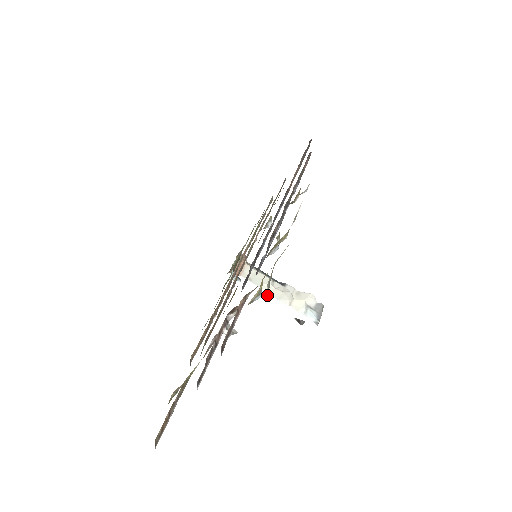
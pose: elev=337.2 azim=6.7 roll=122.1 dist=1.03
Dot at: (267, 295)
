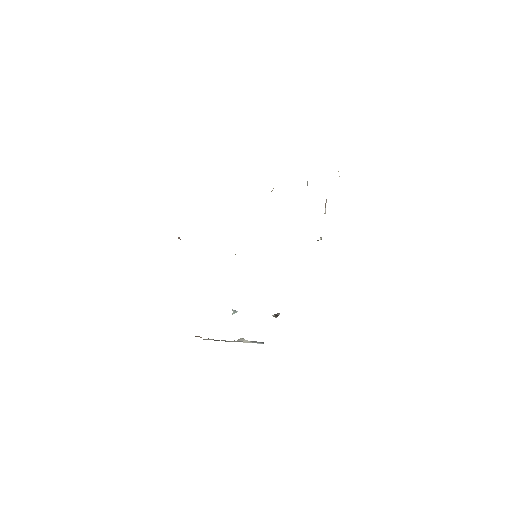
Dot at: occluded
